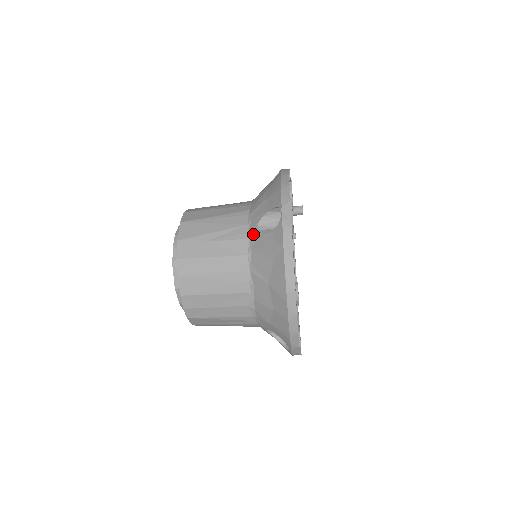
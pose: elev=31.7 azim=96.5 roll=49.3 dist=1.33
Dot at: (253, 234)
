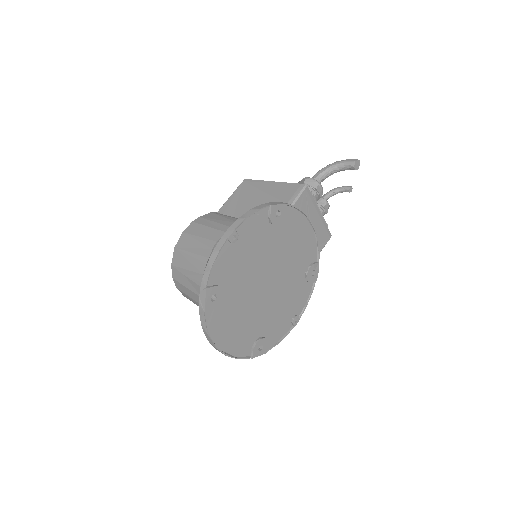
Dot at: occluded
